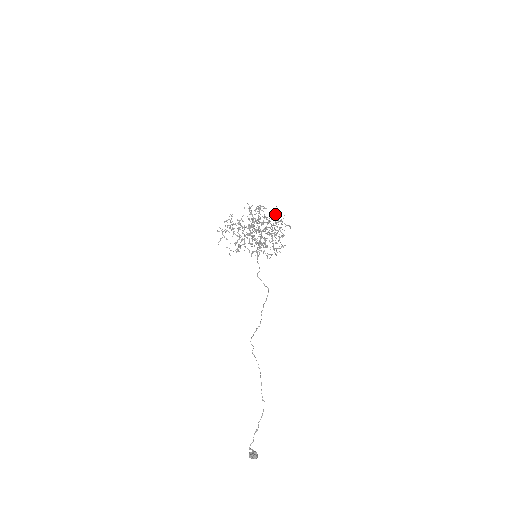
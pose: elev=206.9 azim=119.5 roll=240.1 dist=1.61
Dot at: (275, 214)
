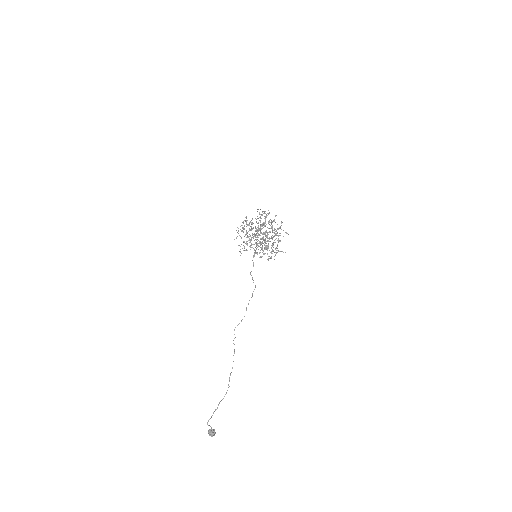
Dot at: occluded
